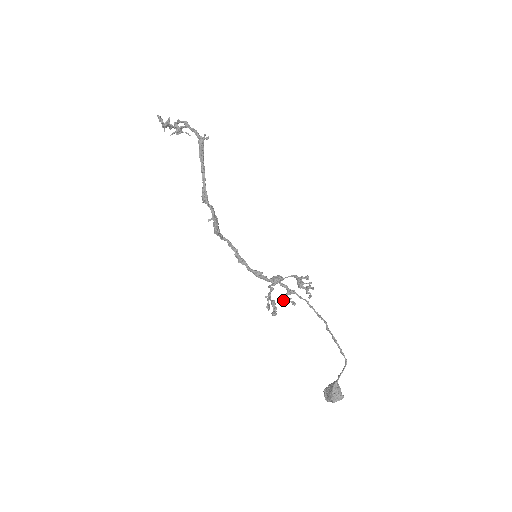
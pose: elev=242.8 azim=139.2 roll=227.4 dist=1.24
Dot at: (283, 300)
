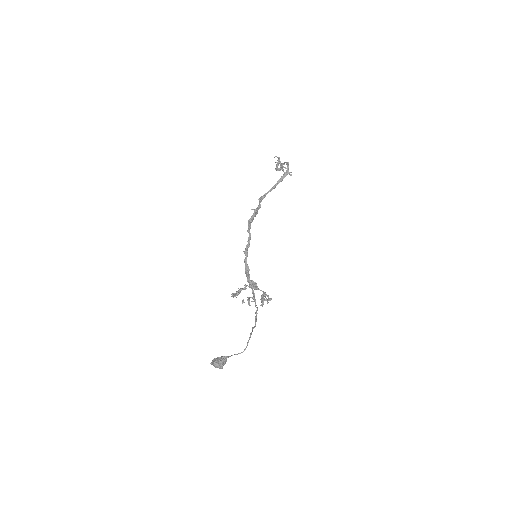
Dot at: occluded
